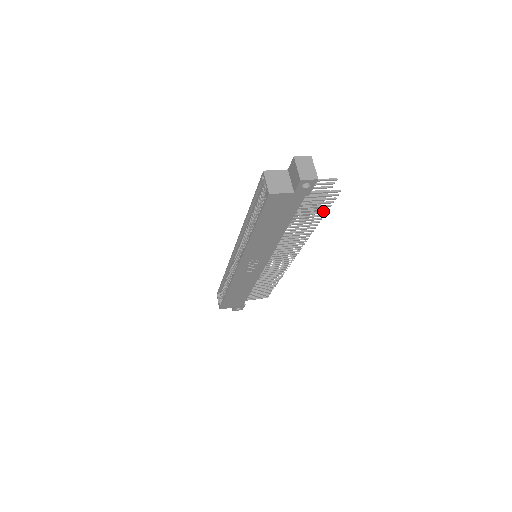
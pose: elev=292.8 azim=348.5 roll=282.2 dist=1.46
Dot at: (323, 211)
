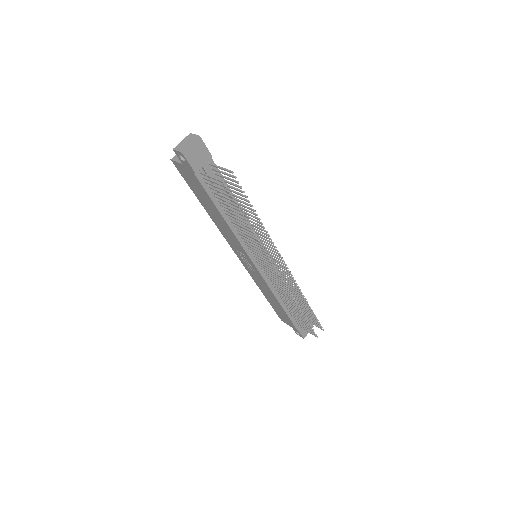
Dot at: occluded
